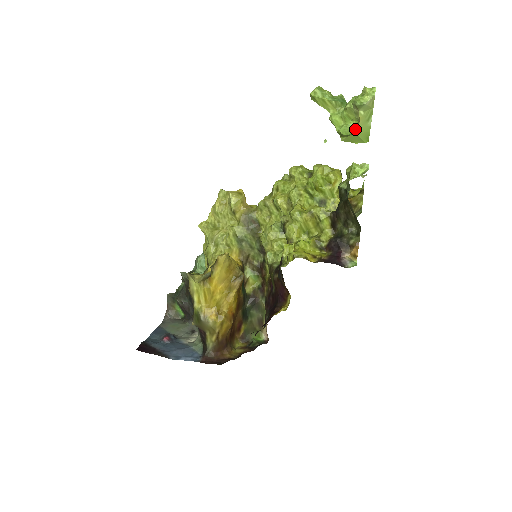
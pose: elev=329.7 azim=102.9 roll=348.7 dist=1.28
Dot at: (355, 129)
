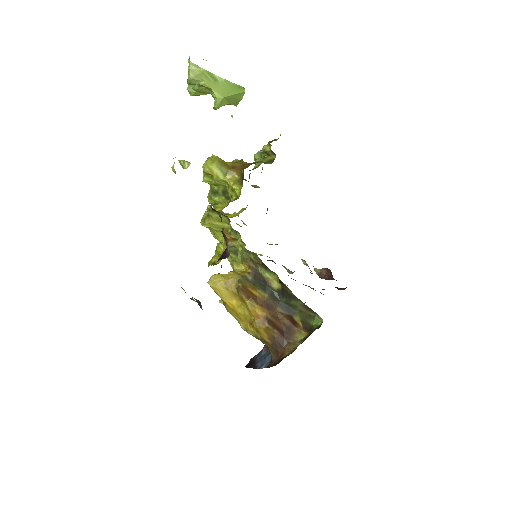
Dot at: (217, 97)
